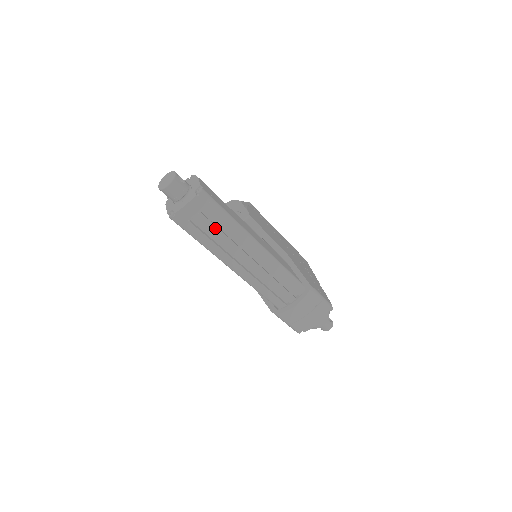
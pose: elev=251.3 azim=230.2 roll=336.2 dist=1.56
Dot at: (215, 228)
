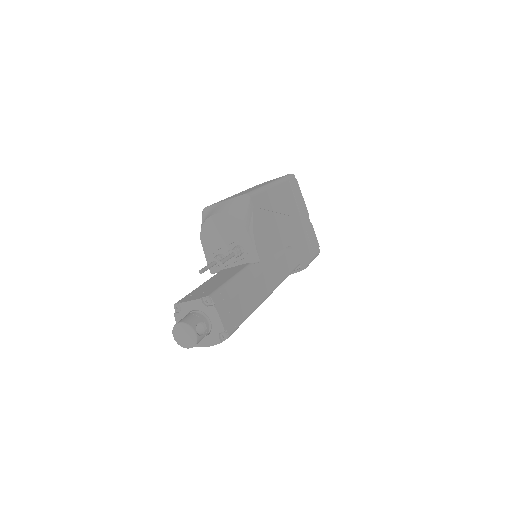
Dot at: occluded
